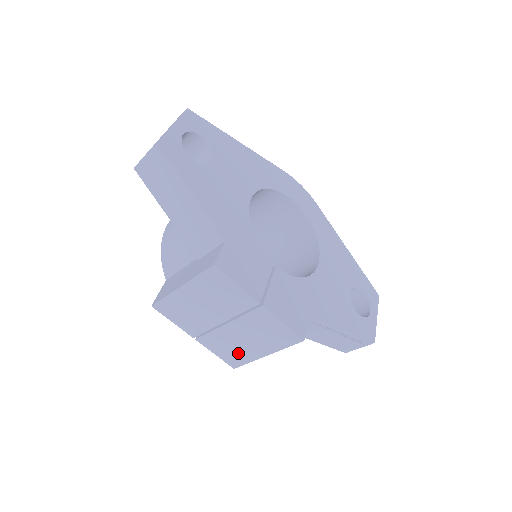
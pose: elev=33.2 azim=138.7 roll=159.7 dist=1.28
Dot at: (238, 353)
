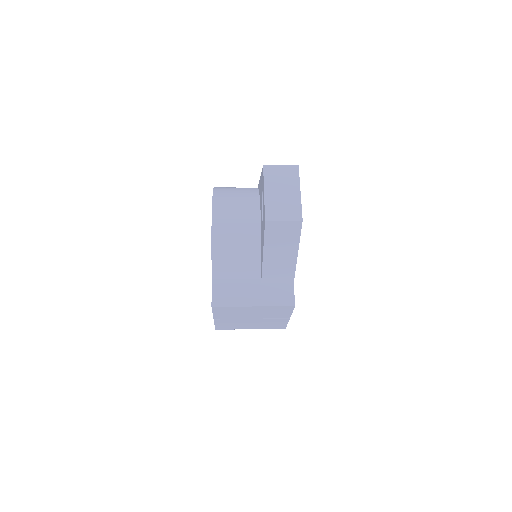
Dot at: (233, 326)
